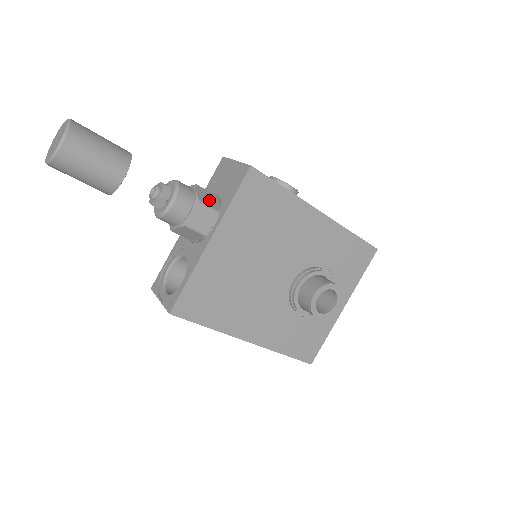
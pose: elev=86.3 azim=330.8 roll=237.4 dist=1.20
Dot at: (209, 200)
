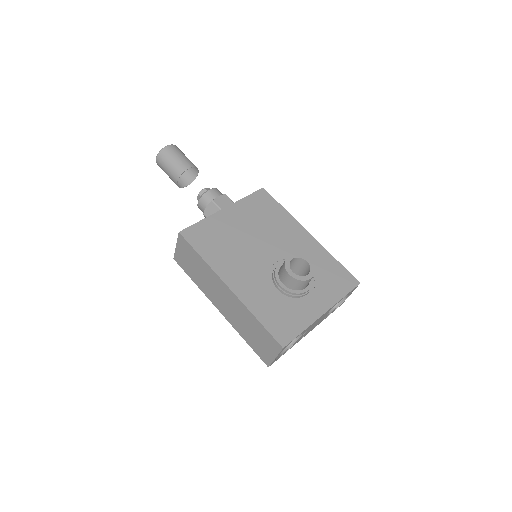
Dot at: occluded
